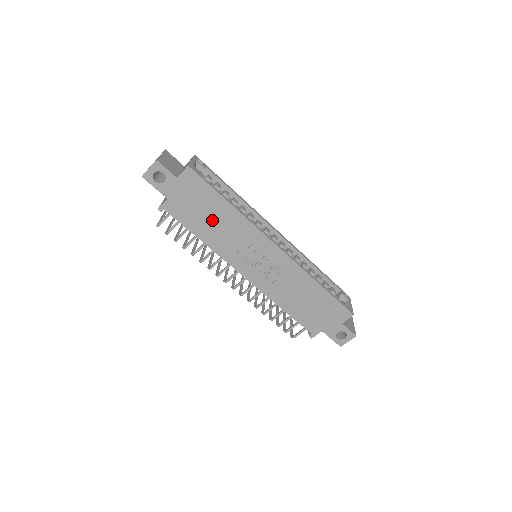
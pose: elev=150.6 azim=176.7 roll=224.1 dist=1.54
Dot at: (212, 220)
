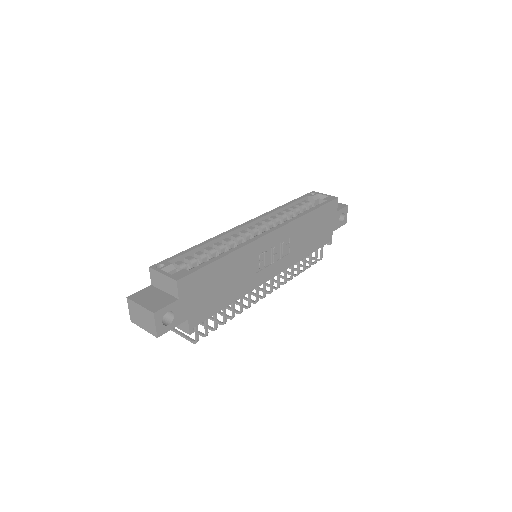
Dot at: (225, 283)
